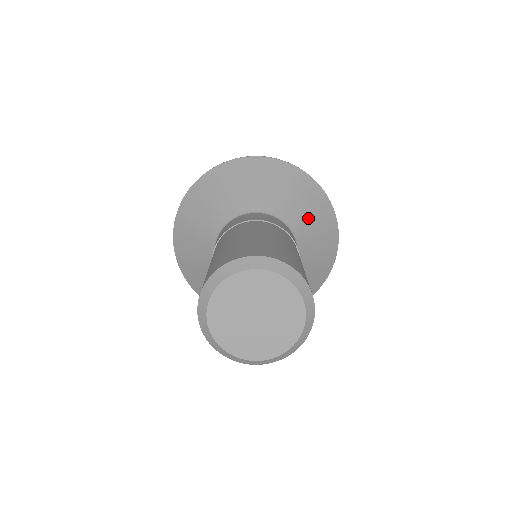
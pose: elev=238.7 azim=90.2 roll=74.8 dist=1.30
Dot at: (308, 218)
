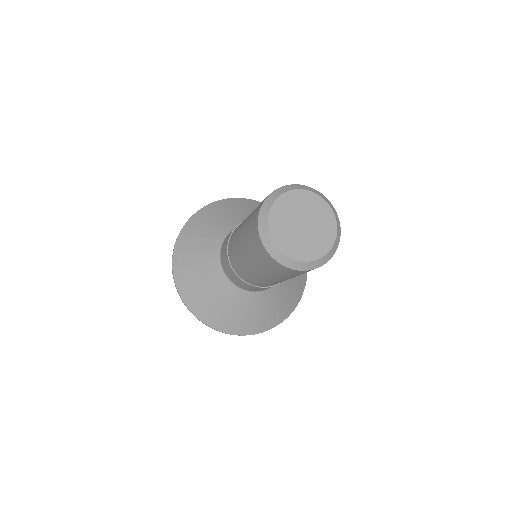
Dot at: occluded
